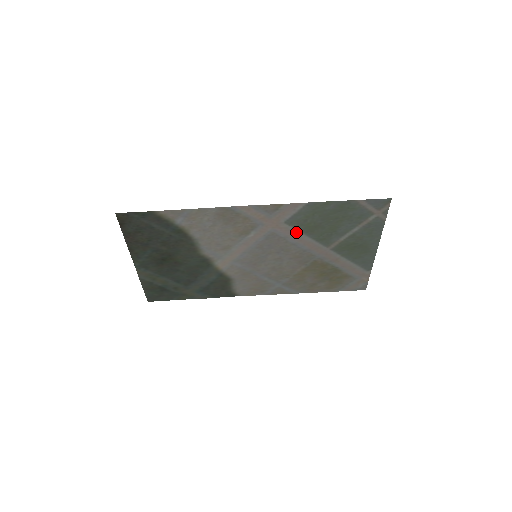
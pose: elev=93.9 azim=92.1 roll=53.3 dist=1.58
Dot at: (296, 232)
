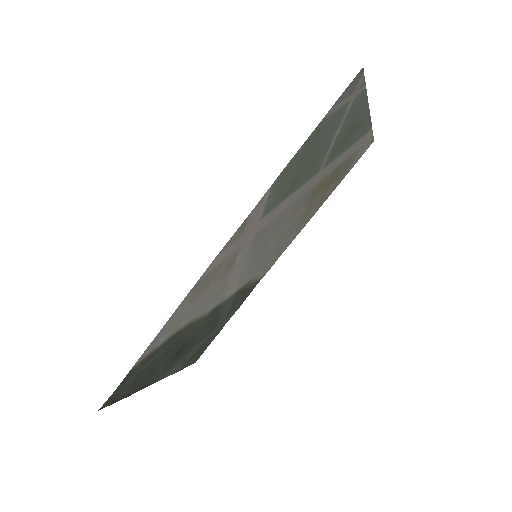
Dot at: (279, 206)
